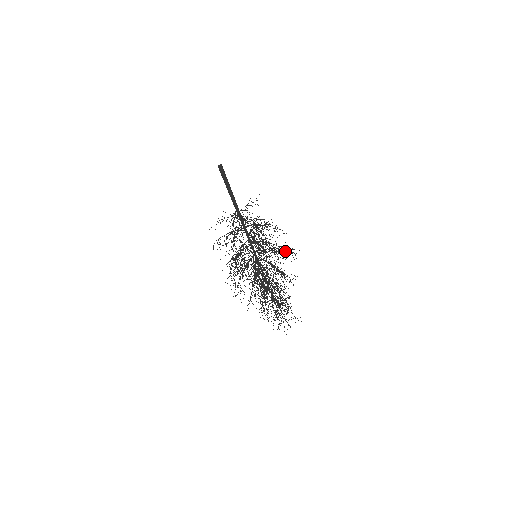
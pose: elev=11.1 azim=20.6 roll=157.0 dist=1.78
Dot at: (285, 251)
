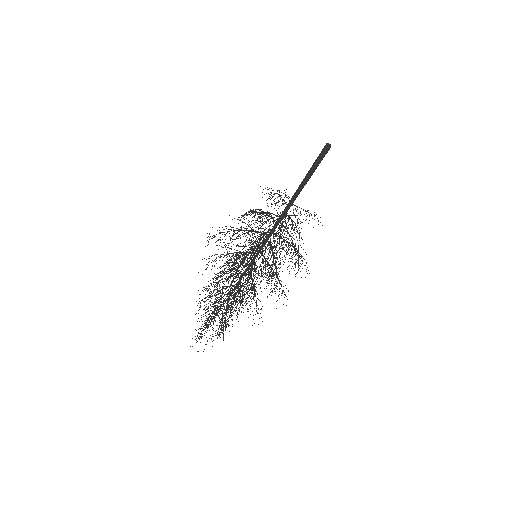
Dot at: occluded
